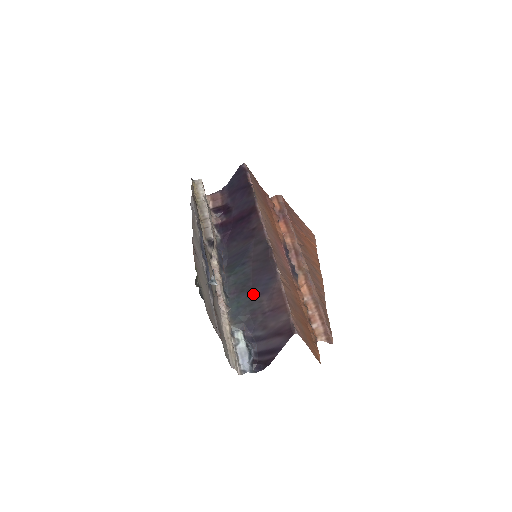
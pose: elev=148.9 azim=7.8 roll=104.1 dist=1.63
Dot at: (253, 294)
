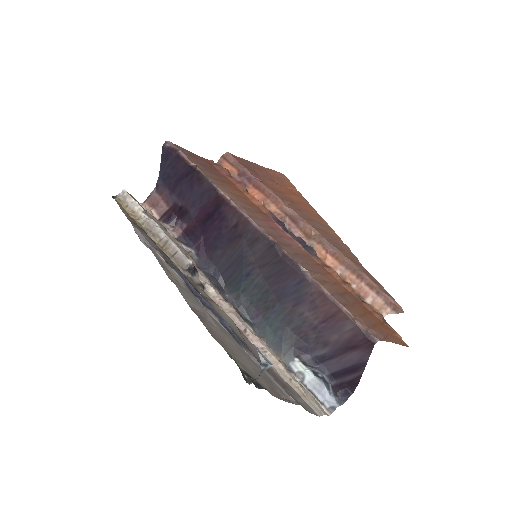
Dot at: (284, 308)
